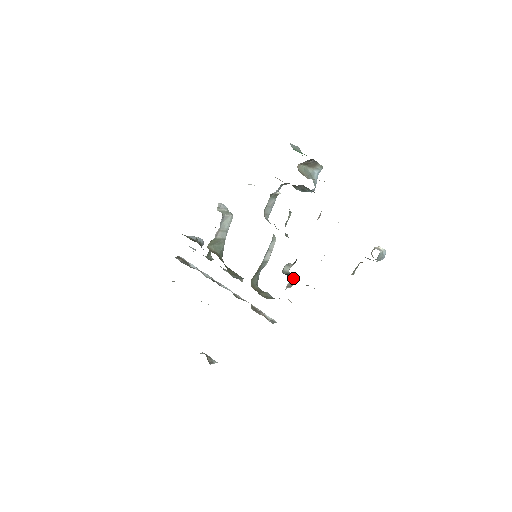
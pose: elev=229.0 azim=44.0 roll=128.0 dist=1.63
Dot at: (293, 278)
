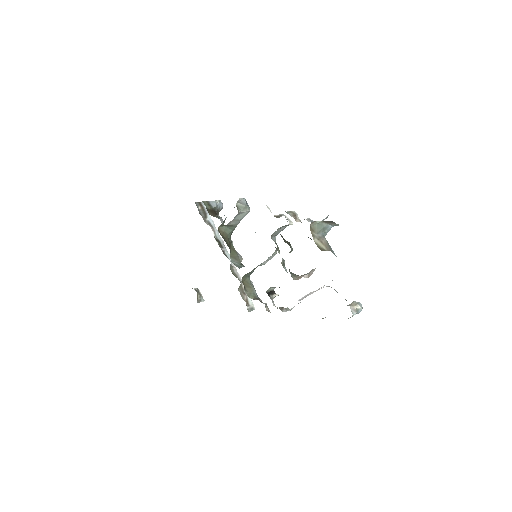
Dot at: (275, 296)
